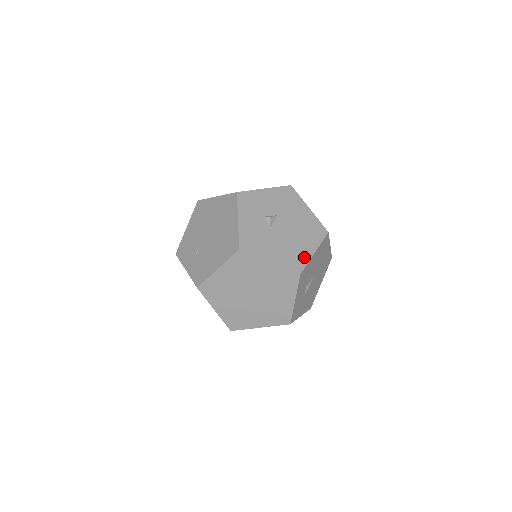
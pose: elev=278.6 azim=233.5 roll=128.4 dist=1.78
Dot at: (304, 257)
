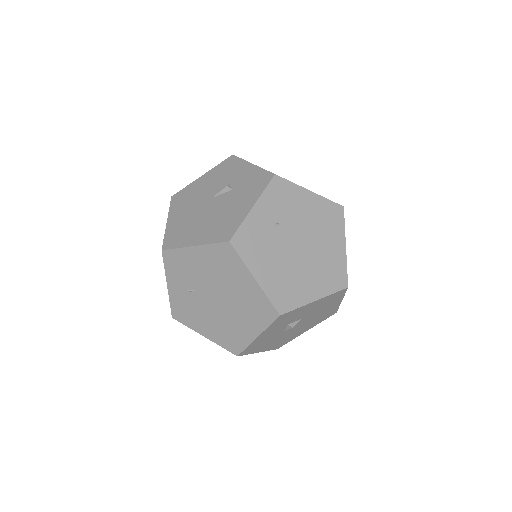
Dot at: (293, 338)
